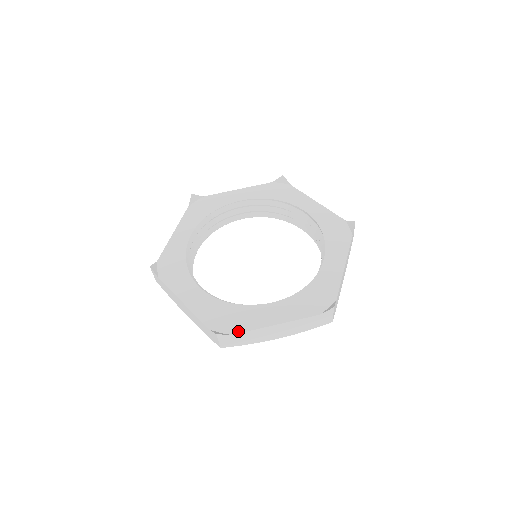
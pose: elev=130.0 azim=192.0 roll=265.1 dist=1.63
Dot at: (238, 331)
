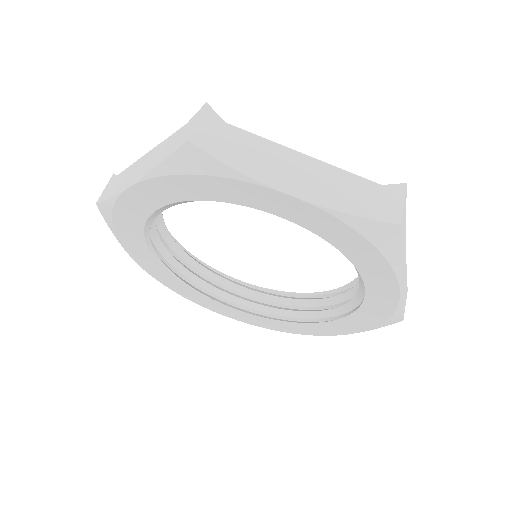
Dot at: occluded
